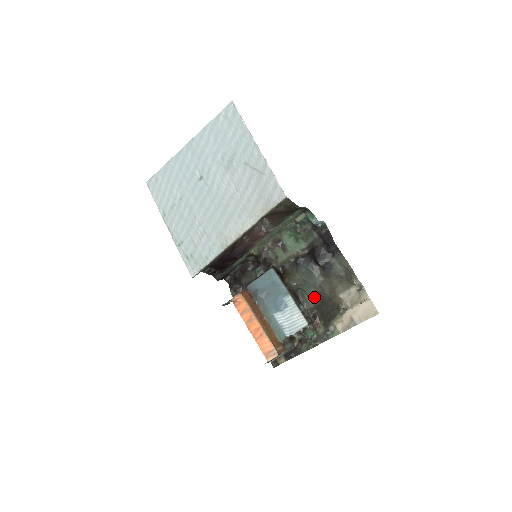
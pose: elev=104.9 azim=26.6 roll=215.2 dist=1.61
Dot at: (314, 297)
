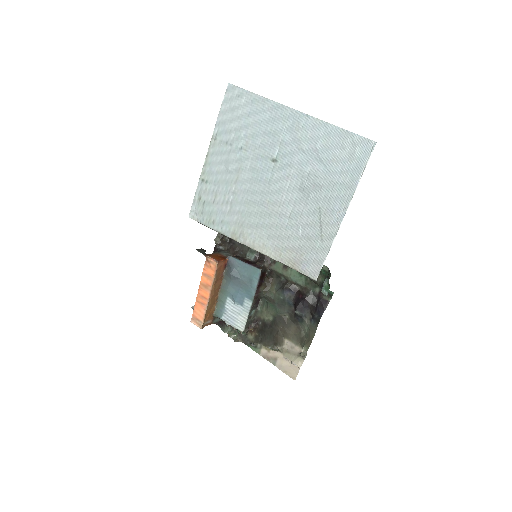
Dot at: (269, 316)
